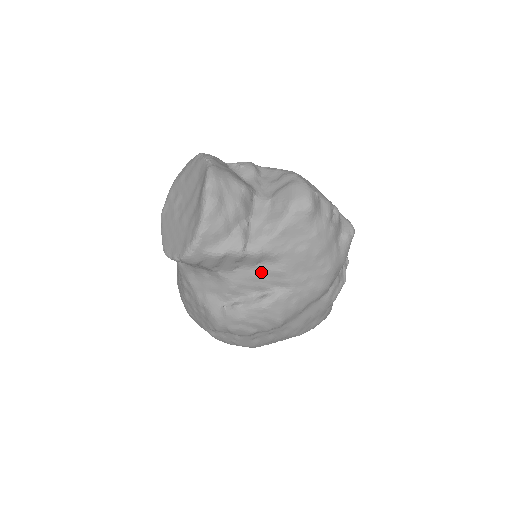
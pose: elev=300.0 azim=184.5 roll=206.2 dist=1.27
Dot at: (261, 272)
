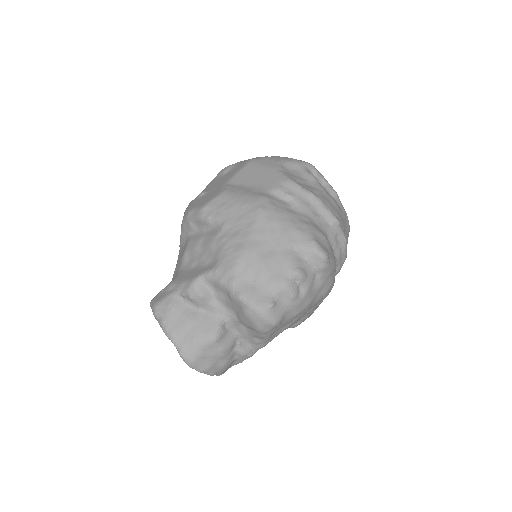
Dot at: occluded
